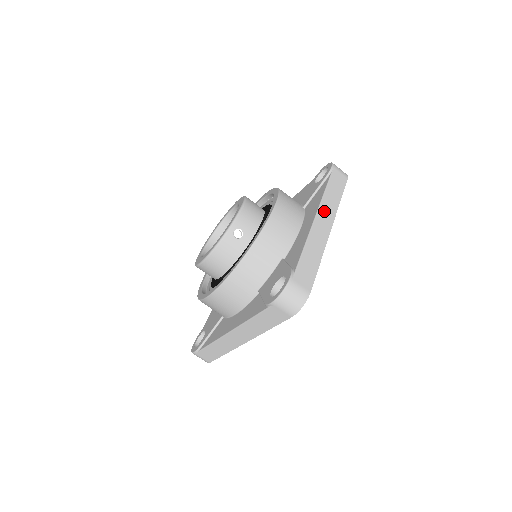
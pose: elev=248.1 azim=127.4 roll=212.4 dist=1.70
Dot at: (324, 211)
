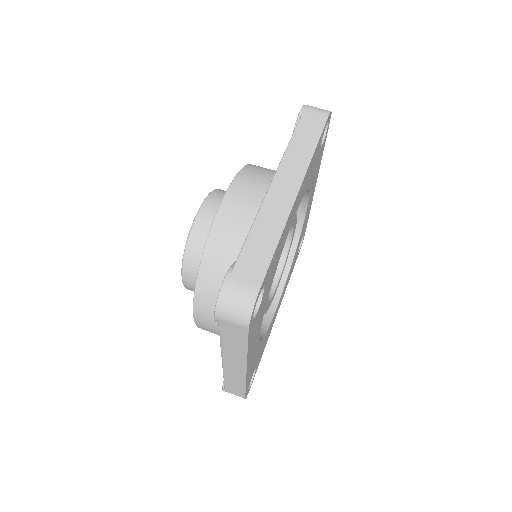
Dot at: occluded
